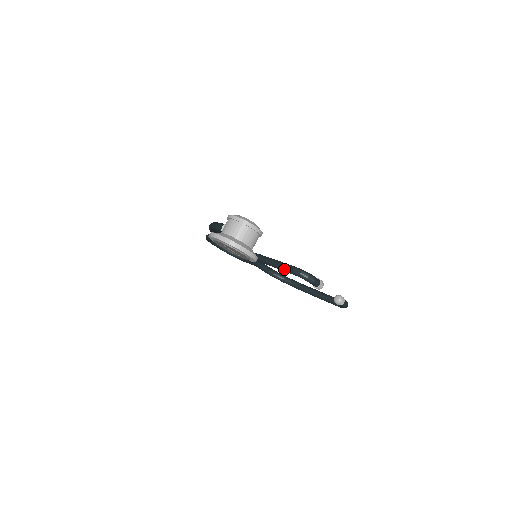
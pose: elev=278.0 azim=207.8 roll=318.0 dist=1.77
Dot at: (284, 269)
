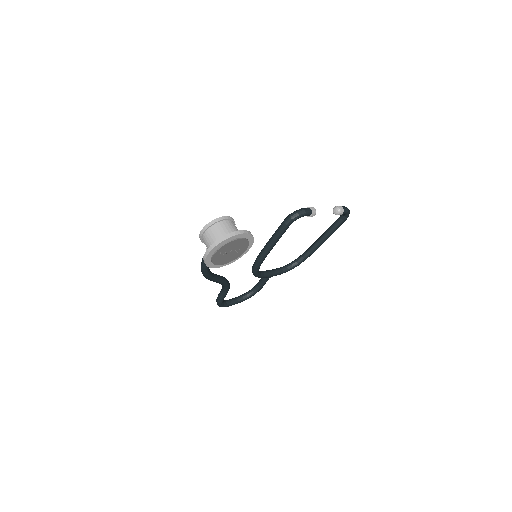
Dot at: (280, 233)
